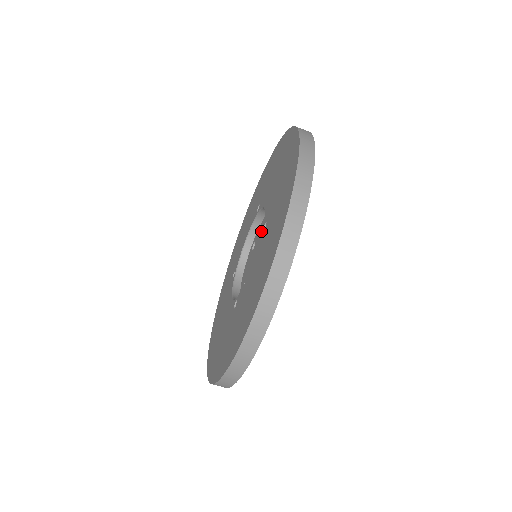
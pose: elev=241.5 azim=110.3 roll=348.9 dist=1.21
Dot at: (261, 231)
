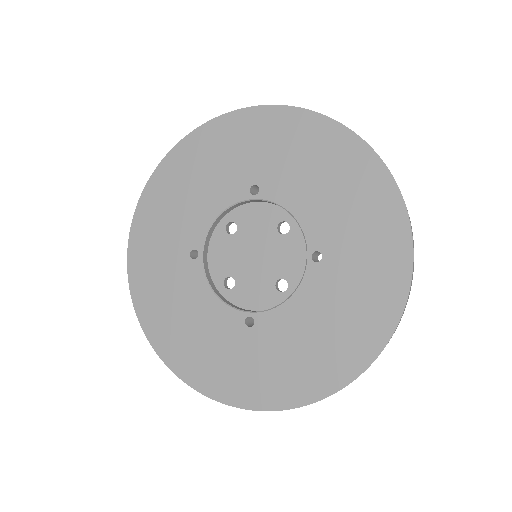
Dot at: (288, 258)
